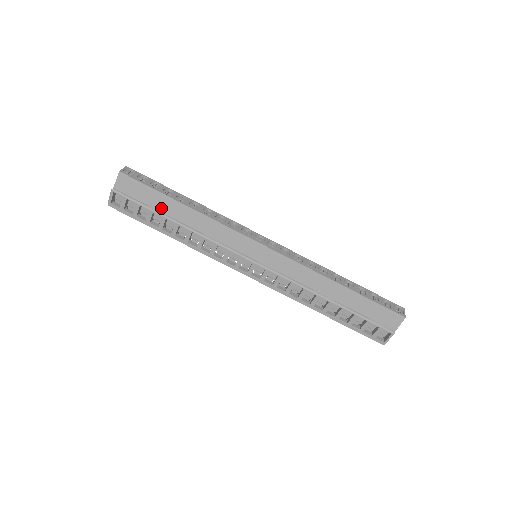
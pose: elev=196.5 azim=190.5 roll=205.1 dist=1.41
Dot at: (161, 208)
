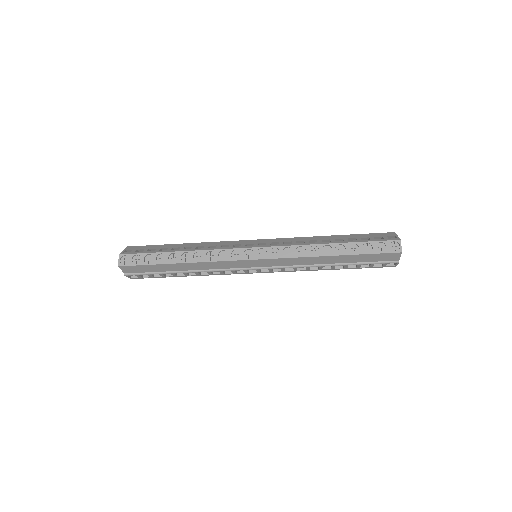
Dot at: (165, 270)
